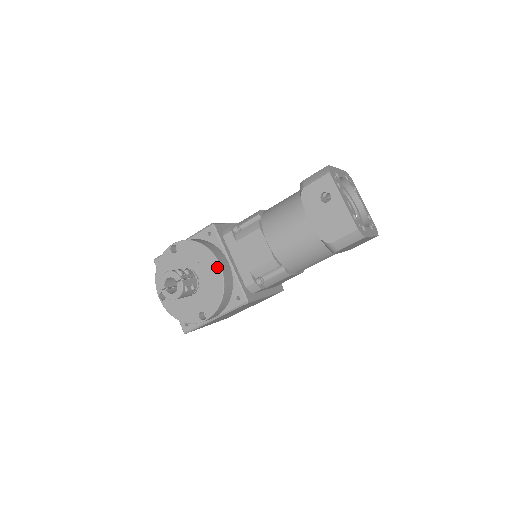
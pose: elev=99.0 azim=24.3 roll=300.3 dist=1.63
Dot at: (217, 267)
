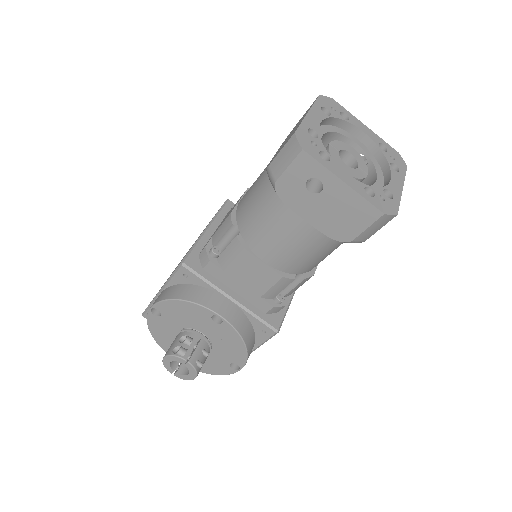
Dot at: occluded
